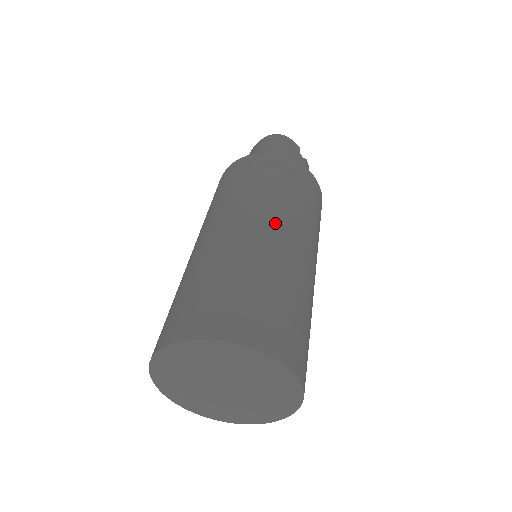
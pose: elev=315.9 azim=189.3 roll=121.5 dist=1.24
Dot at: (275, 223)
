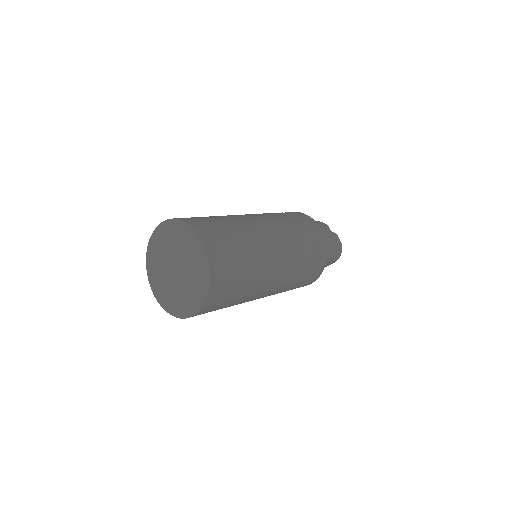
Dot at: (248, 214)
